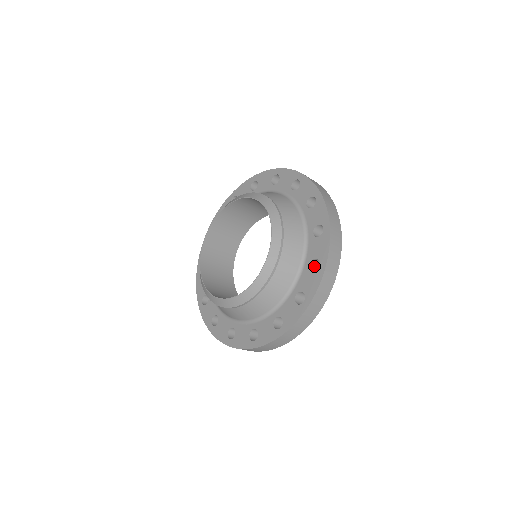
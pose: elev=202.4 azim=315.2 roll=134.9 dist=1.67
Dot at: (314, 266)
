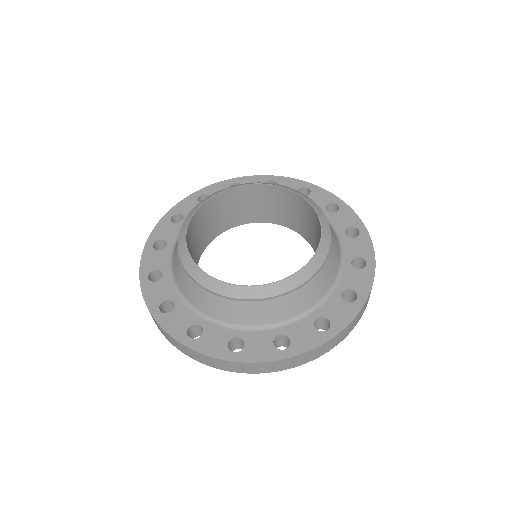
Dot at: (280, 339)
